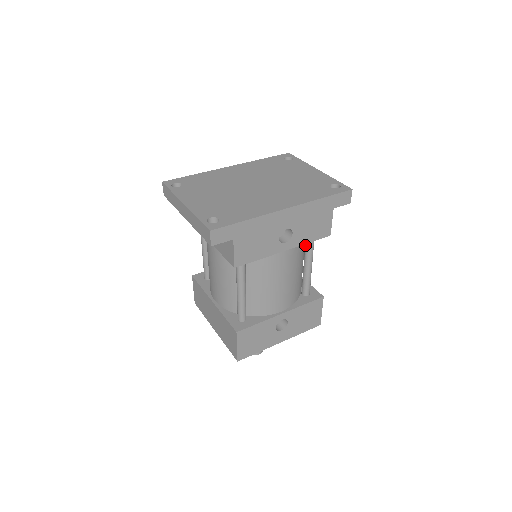
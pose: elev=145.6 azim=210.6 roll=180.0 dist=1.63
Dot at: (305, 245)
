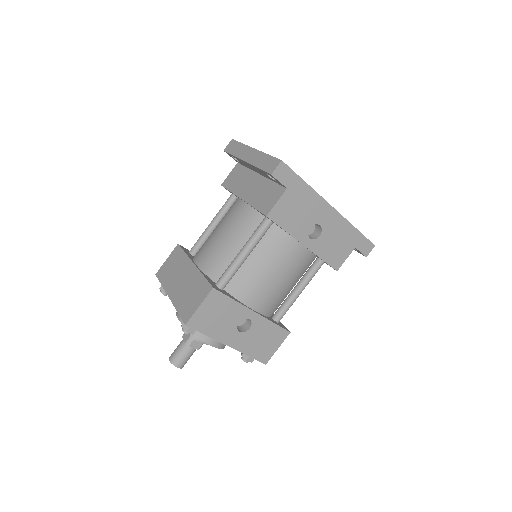
Dot at: (309, 268)
